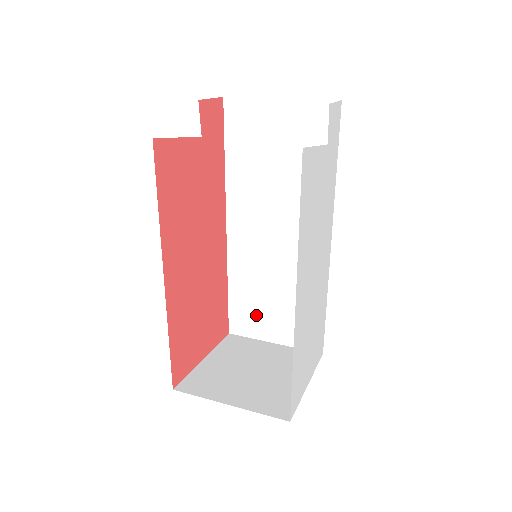
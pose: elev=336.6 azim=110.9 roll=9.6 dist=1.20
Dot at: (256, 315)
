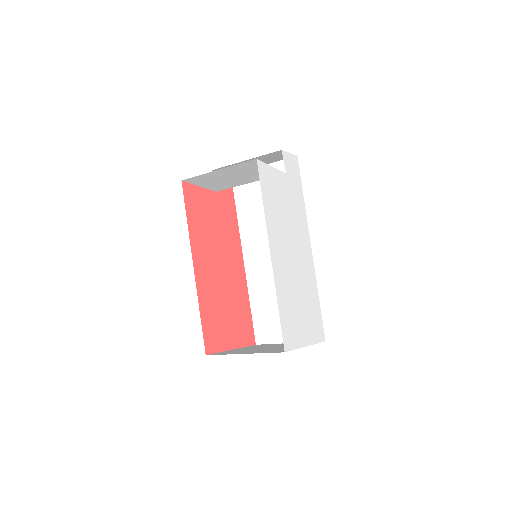
Dot at: (273, 322)
